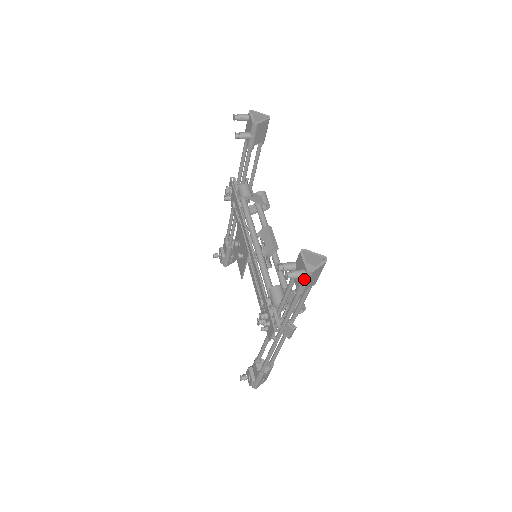
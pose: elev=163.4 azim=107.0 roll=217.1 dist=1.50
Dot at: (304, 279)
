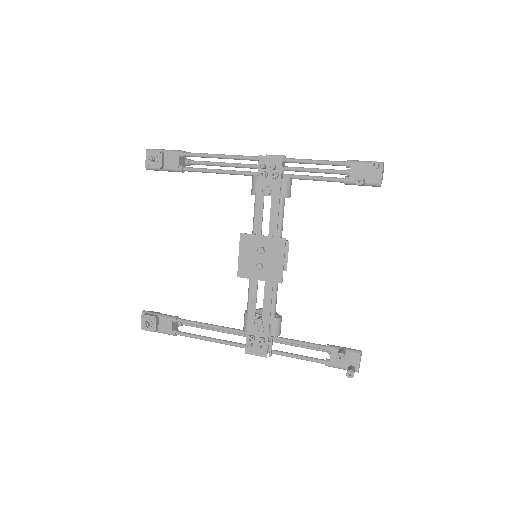
Dot at: occluded
